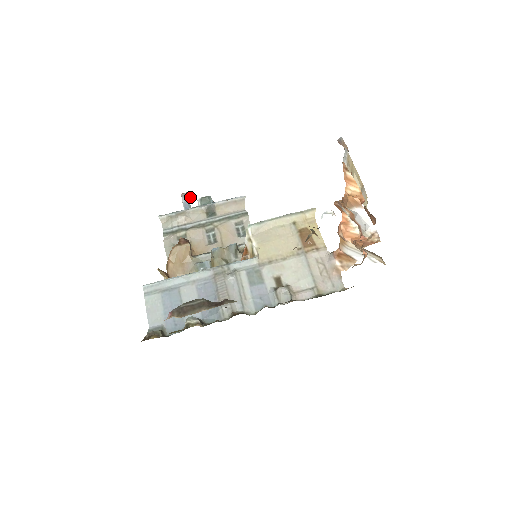
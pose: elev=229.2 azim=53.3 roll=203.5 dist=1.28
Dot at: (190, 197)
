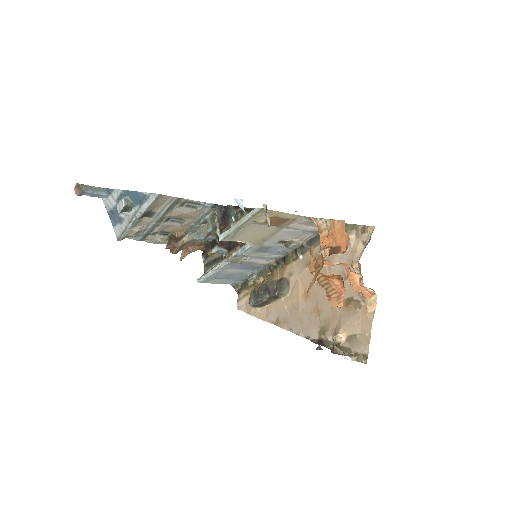
Dot at: (84, 187)
